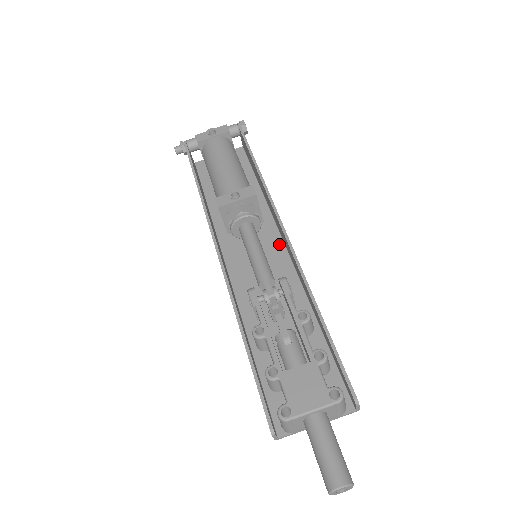
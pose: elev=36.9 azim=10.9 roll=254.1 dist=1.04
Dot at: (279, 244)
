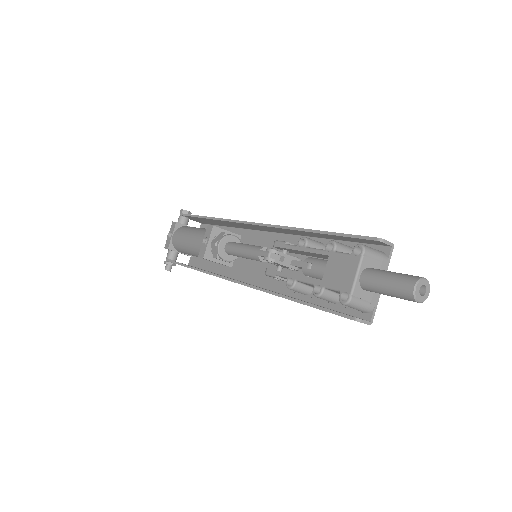
Dot at: (265, 236)
